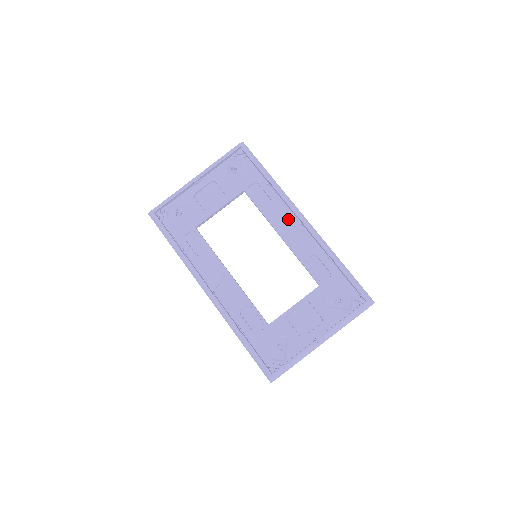
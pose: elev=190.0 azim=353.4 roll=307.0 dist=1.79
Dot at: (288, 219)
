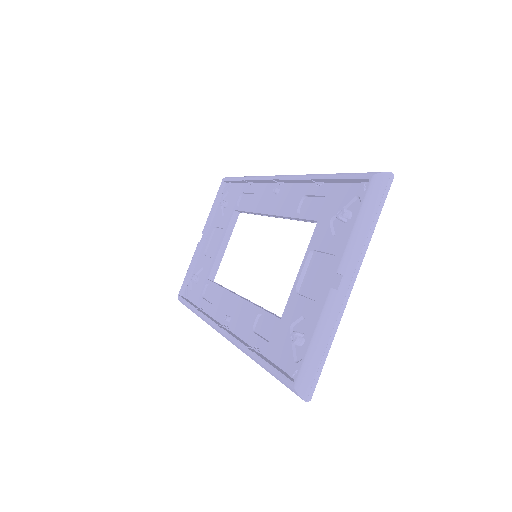
Dot at: (271, 193)
